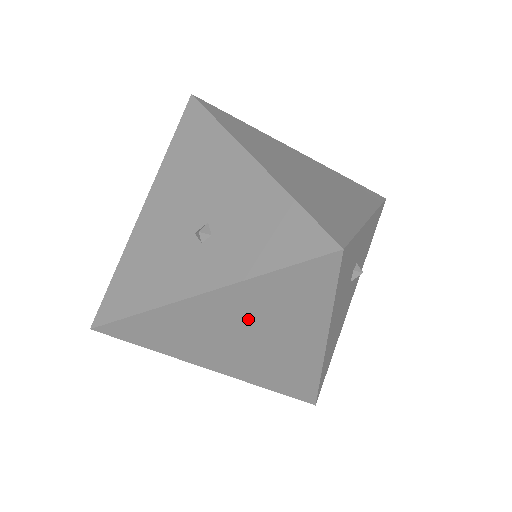
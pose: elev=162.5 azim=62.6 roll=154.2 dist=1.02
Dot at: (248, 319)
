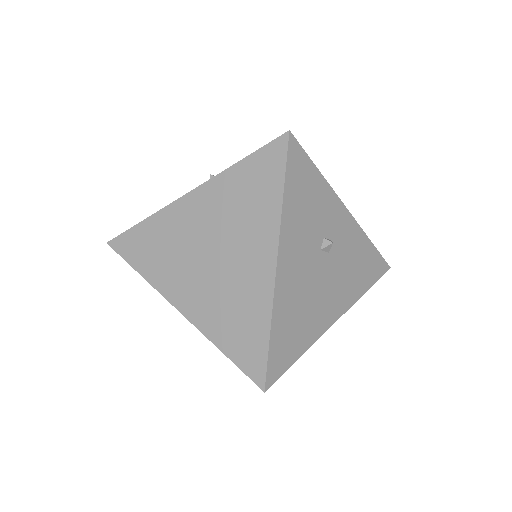
Dot at: (218, 223)
